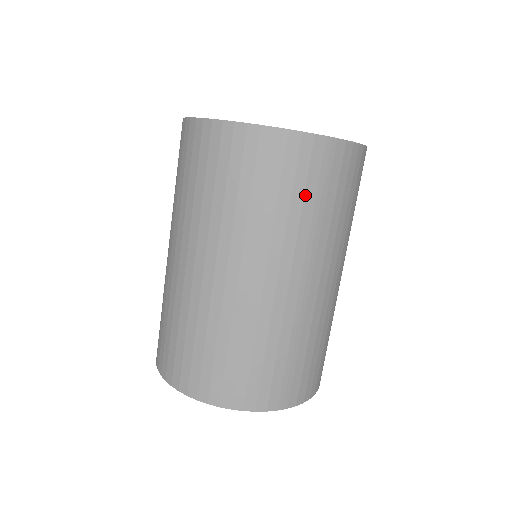
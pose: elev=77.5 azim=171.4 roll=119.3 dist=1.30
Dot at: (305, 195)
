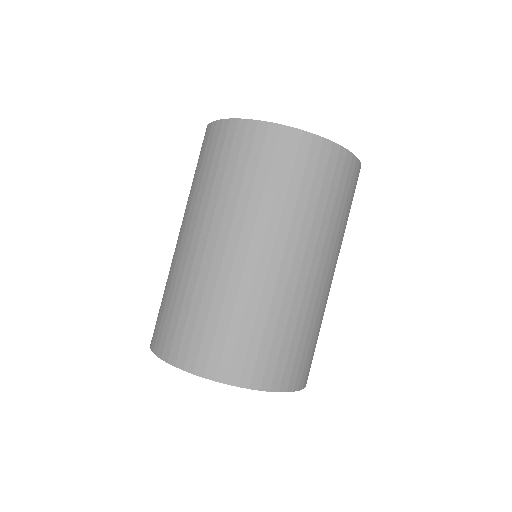
Dot at: (348, 205)
